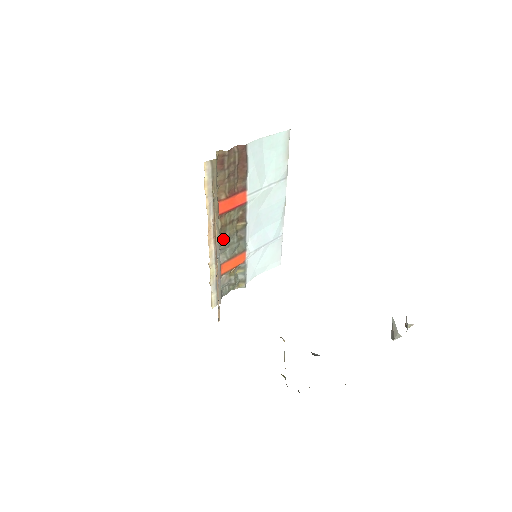
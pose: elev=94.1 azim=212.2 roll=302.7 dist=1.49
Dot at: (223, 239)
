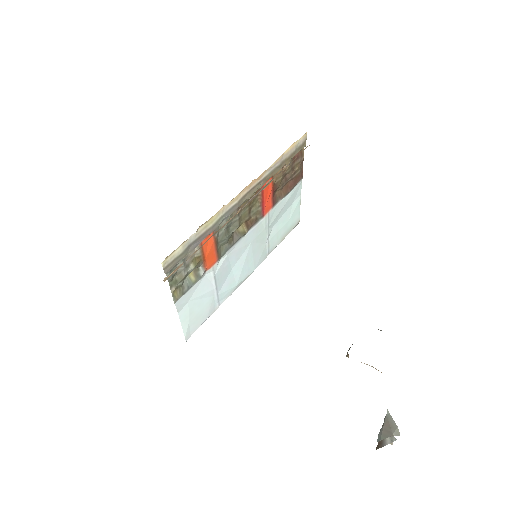
Dot at: (236, 212)
